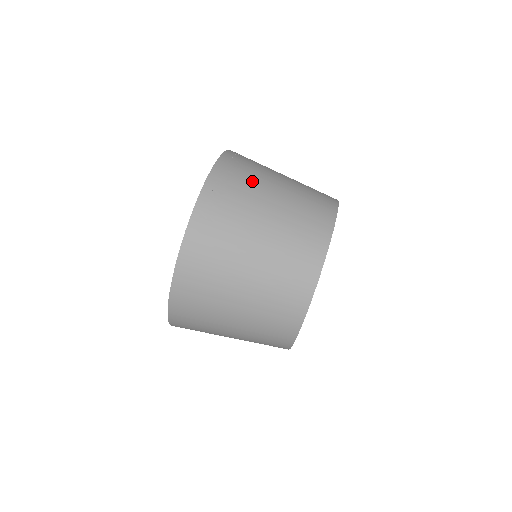
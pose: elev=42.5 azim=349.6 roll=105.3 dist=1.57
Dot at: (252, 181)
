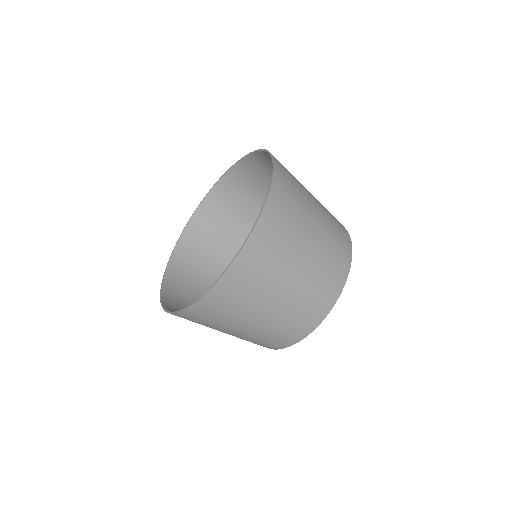
Dot at: (297, 181)
